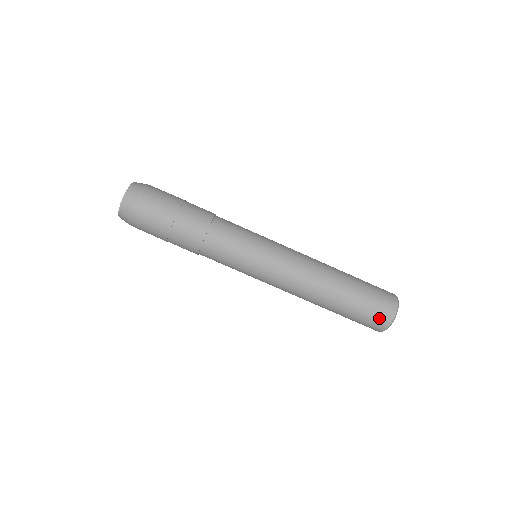
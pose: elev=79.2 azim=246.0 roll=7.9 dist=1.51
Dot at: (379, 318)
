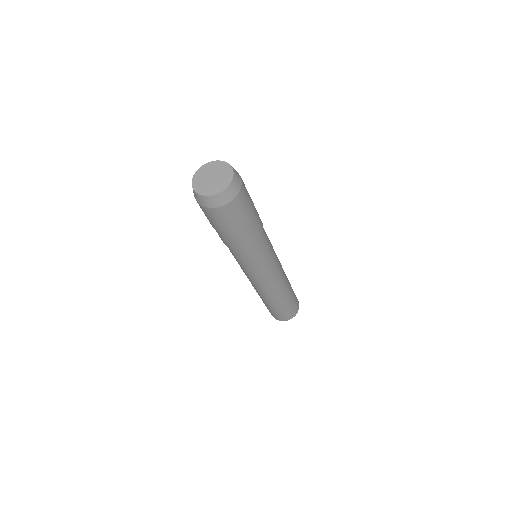
Dot at: (281, 318)
